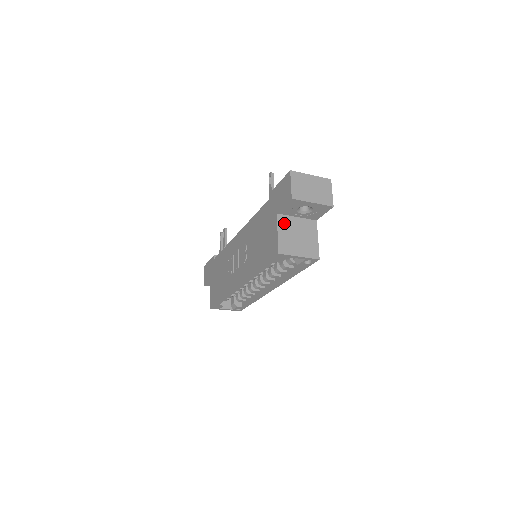
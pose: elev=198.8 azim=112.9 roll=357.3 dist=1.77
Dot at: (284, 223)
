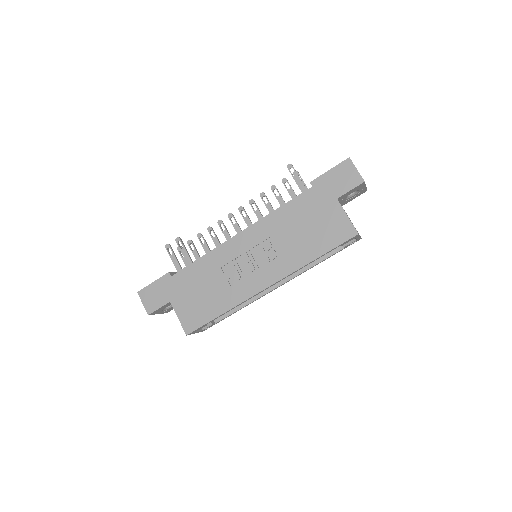
Dot at: occluded
